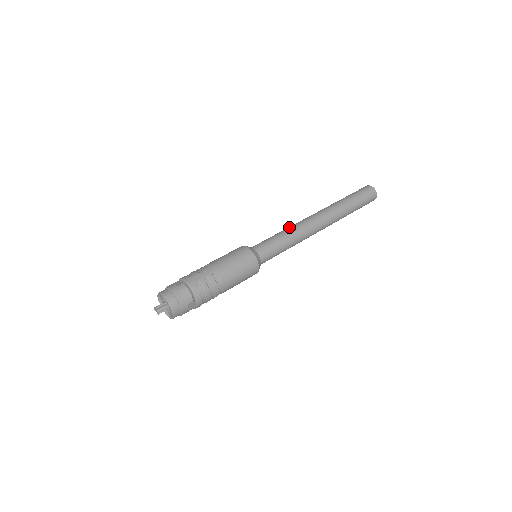
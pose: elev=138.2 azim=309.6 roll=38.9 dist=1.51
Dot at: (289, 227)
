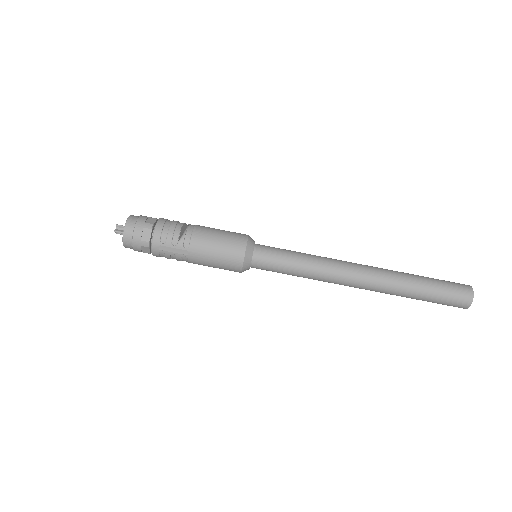
Dot at: (318, 266)
